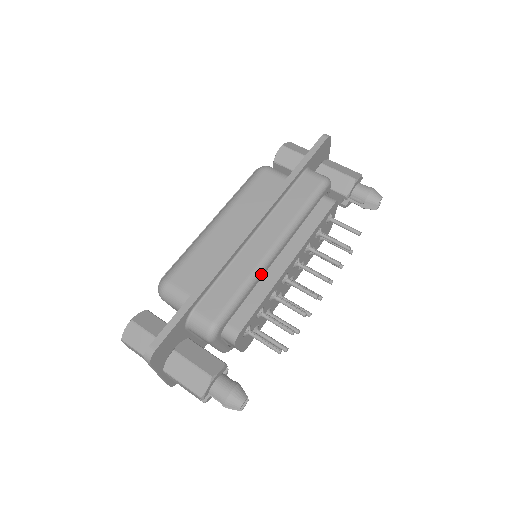
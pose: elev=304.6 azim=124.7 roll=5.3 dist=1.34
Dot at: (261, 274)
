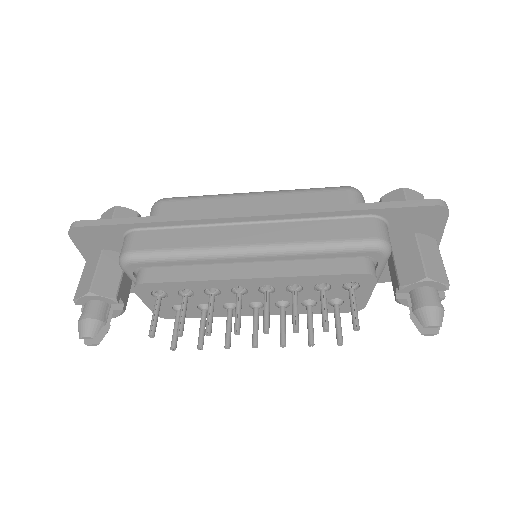
Dot at: (212, 258)
